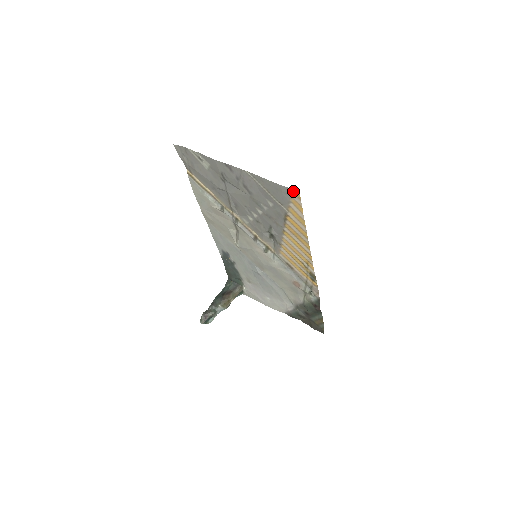
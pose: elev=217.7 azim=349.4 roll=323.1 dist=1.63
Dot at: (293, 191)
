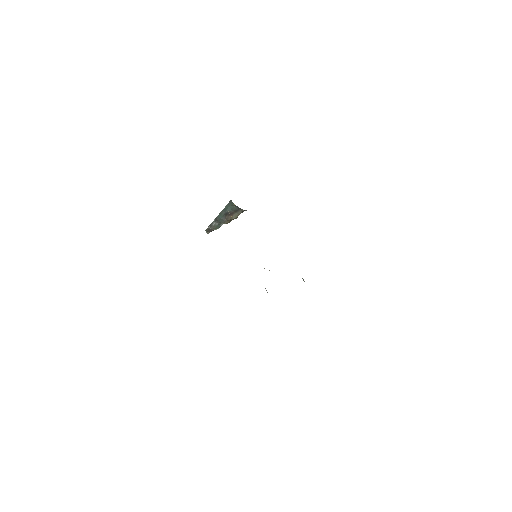
Dot at: occluded
